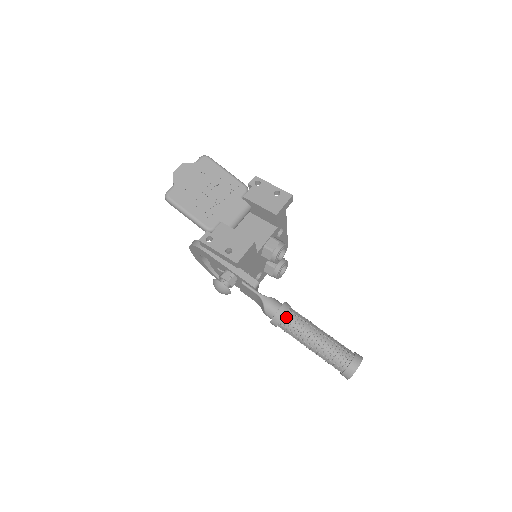
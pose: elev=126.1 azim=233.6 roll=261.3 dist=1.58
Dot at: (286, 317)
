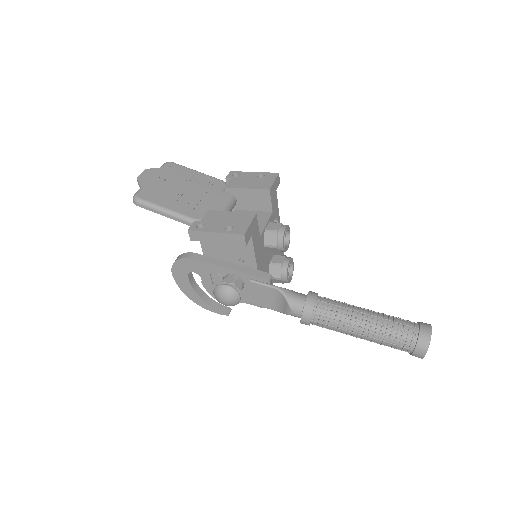
Dot at: (319, 303)
